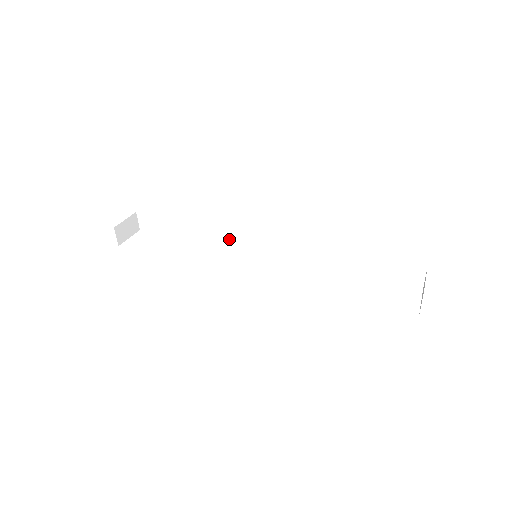
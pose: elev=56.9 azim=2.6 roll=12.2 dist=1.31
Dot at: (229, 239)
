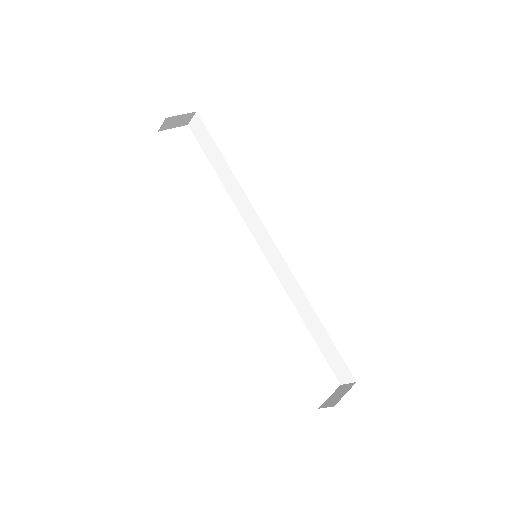
Dot at: (250, 215)
